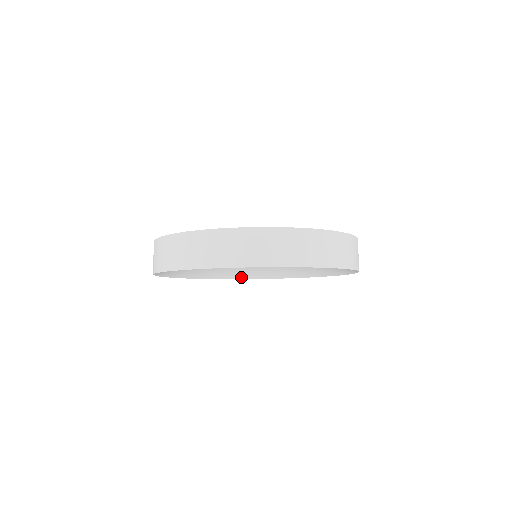
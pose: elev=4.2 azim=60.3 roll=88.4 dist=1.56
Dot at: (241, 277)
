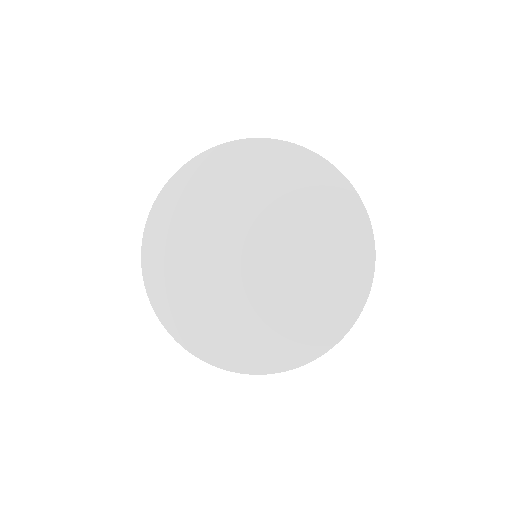
Dot at: occluded
